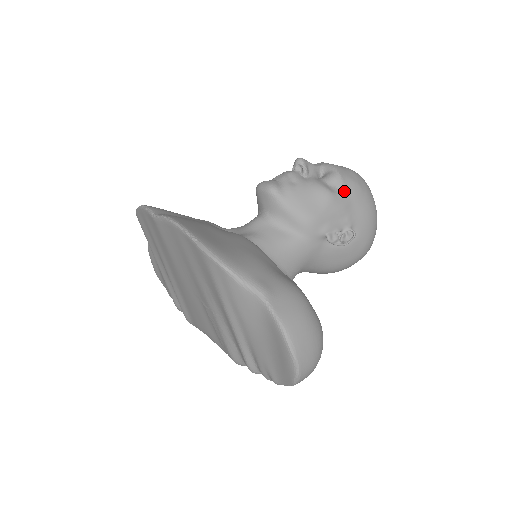
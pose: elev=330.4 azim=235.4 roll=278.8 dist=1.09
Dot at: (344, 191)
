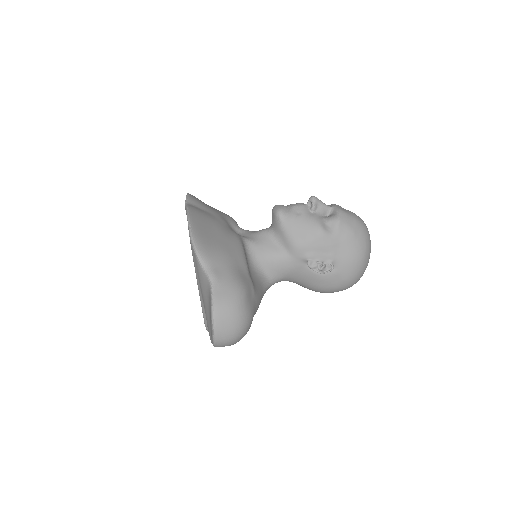
Dot at: (336, 233)
